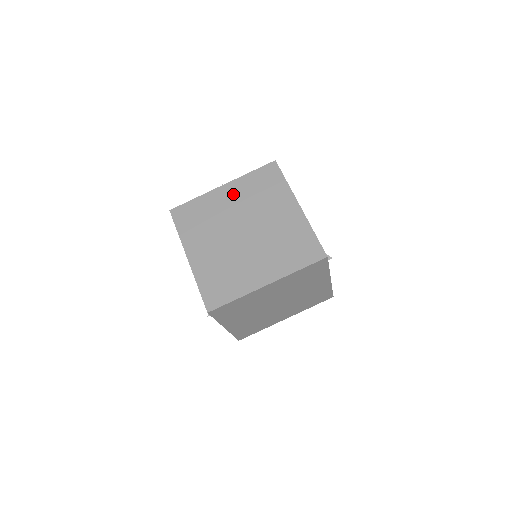
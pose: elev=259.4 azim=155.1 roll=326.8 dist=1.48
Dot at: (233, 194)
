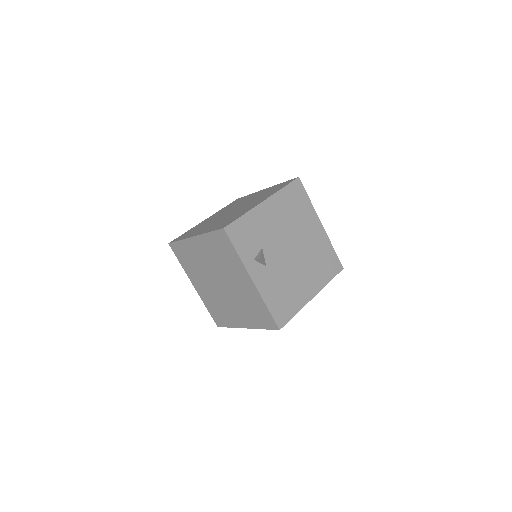
Dot at: (260, 193)
